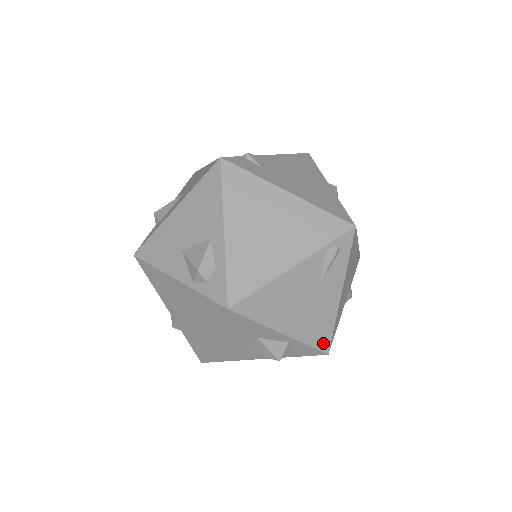
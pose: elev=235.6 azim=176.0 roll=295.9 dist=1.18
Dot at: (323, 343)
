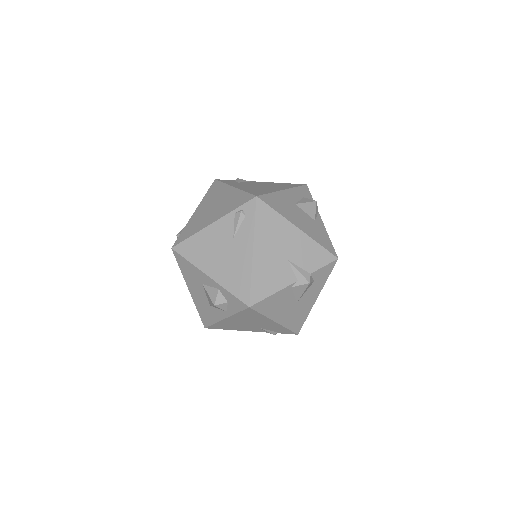
Dot at: (243, 294)
